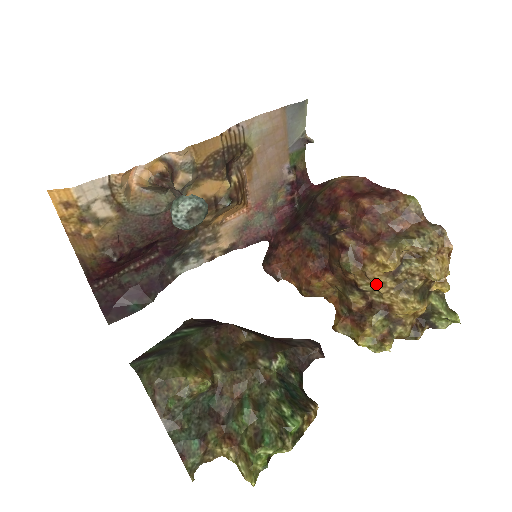
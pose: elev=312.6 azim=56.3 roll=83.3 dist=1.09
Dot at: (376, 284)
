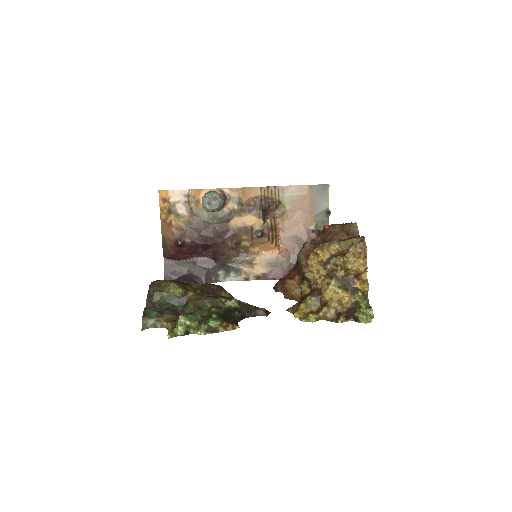
Dot at: (313, 271)
